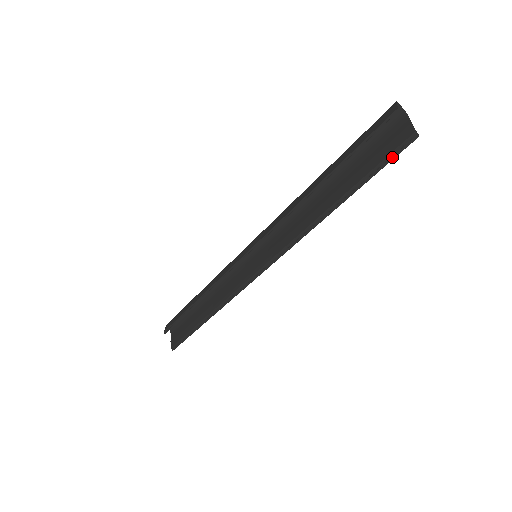
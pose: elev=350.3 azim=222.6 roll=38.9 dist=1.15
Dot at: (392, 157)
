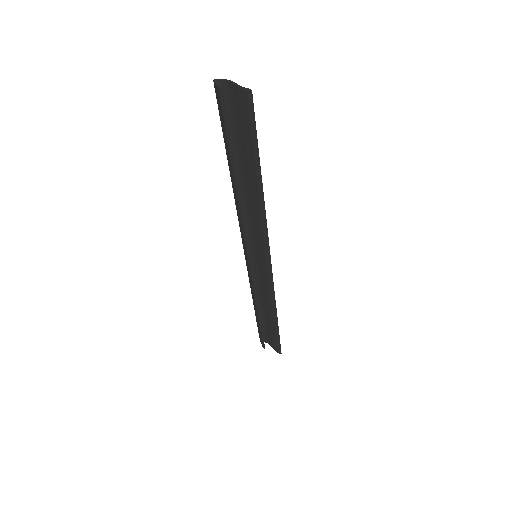
Dot at: (253, 120)
